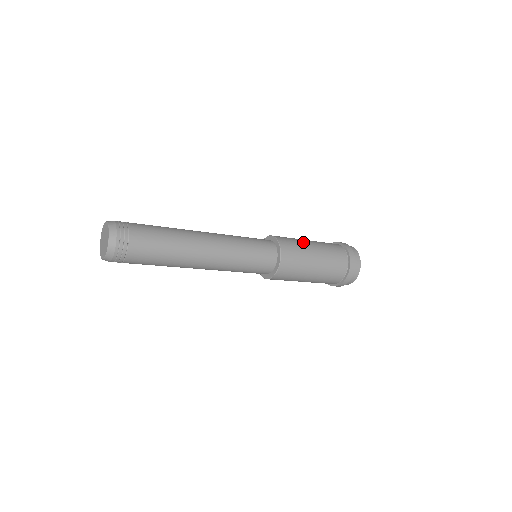
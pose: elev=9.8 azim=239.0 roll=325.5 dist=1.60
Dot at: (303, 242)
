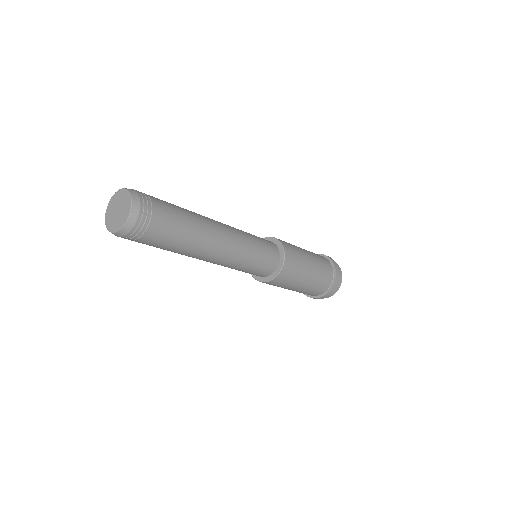
Dot at: (298, 247)
